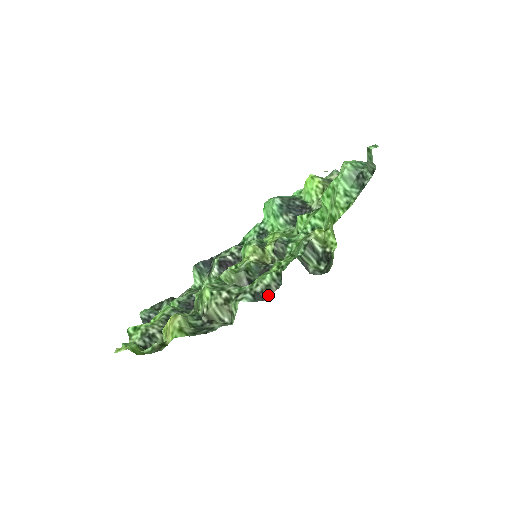
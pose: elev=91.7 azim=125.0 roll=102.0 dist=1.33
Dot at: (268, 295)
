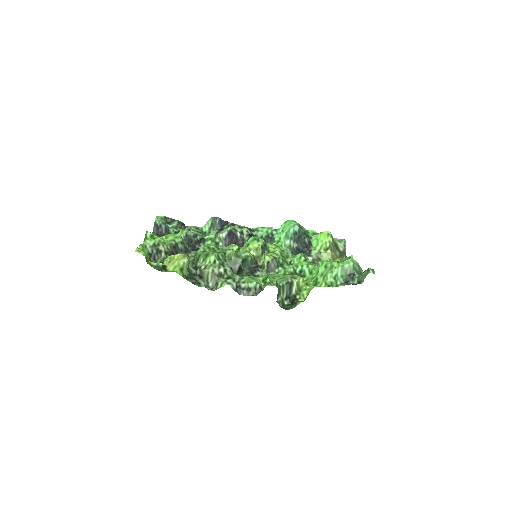
Dot at: (245, 294)
